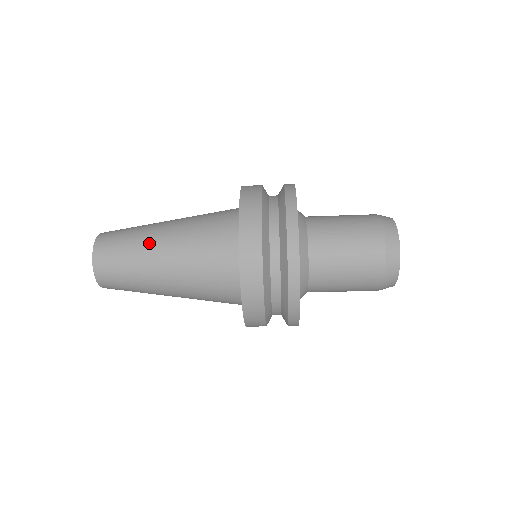
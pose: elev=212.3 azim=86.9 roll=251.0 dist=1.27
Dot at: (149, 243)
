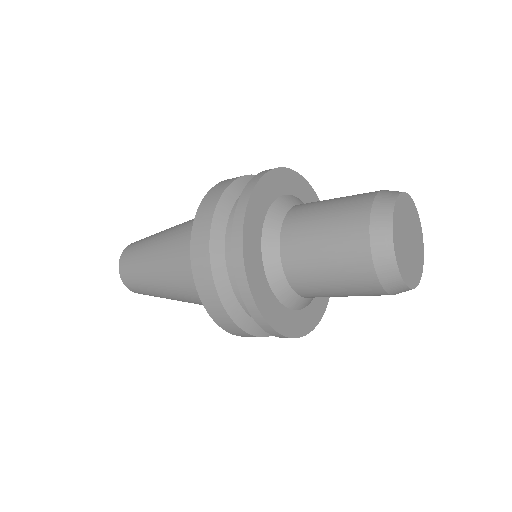
Dot at: (150, 249)
